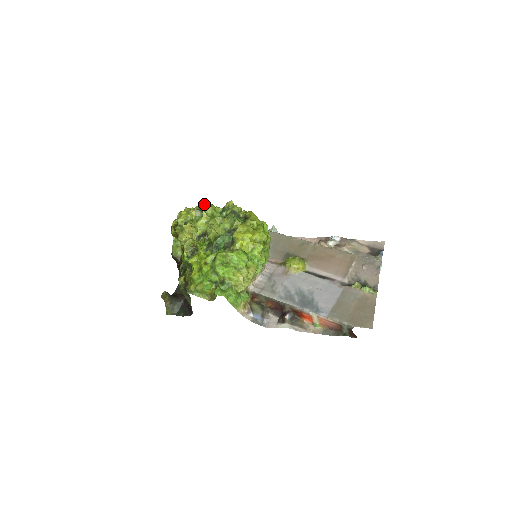
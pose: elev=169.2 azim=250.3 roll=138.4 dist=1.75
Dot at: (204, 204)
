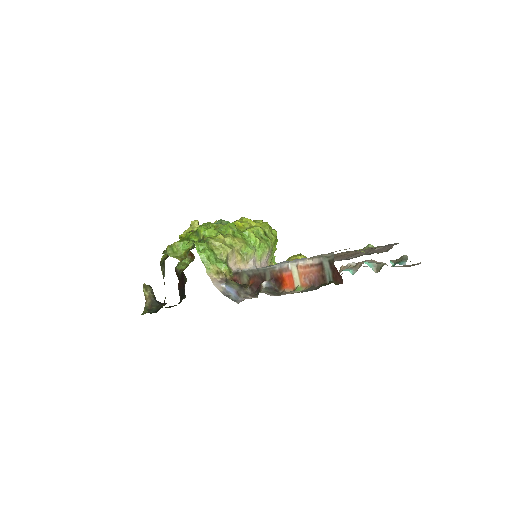
Dot at: occluded
